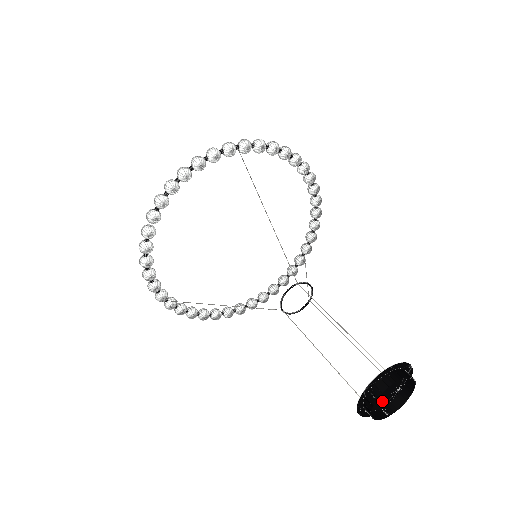
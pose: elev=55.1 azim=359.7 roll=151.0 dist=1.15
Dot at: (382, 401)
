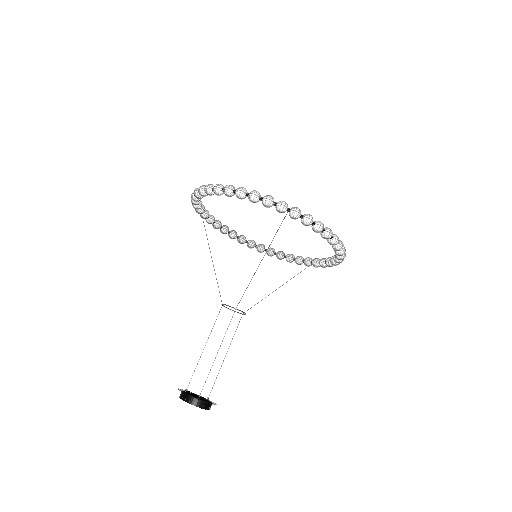
Dot at: (196, 395)
